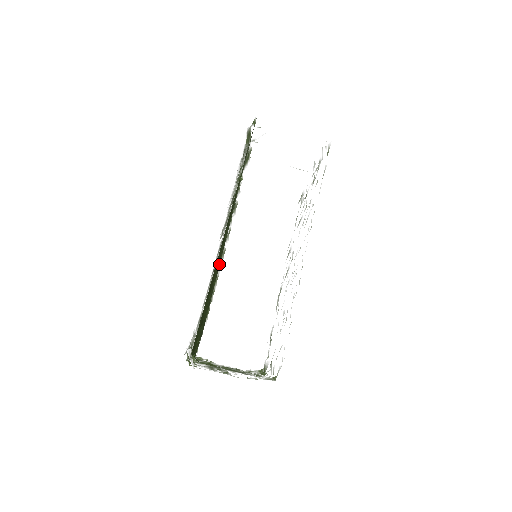
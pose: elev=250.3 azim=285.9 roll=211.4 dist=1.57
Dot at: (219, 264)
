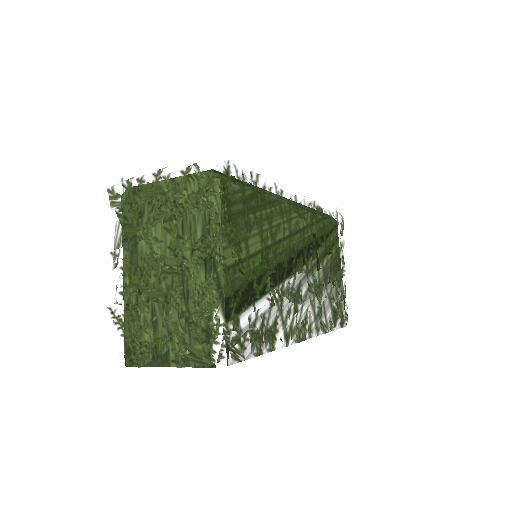
Dot at: occluded
